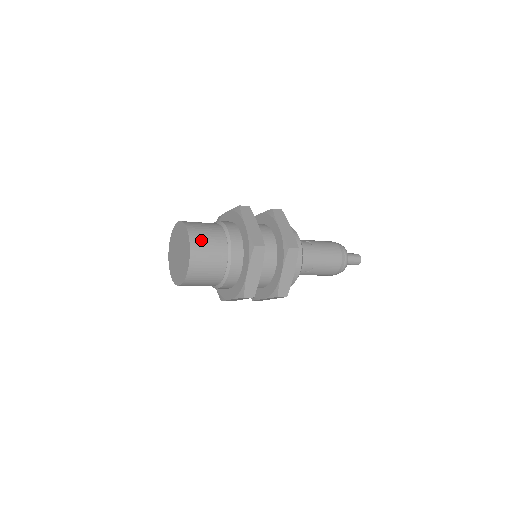
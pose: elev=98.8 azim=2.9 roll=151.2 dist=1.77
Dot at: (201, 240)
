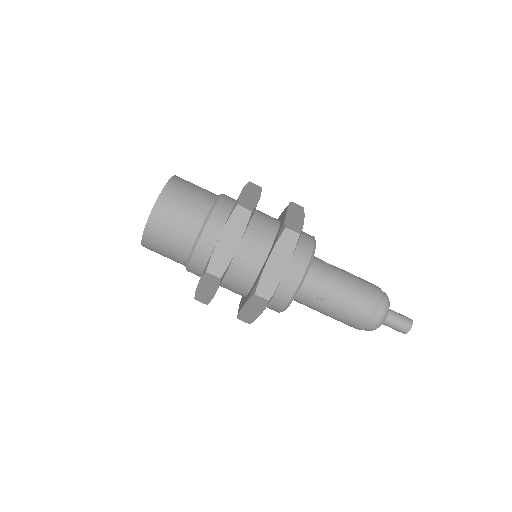
Dot at: (181, 188)
